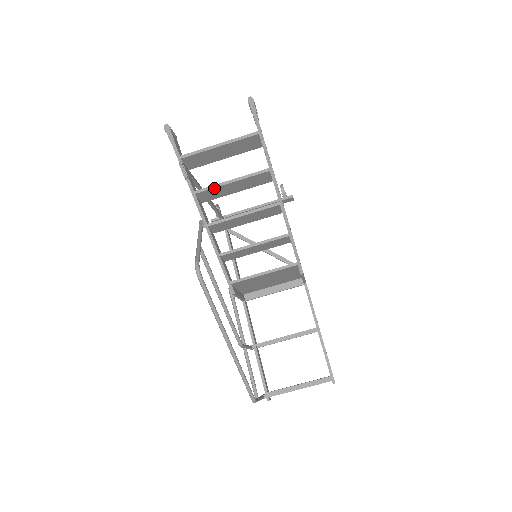
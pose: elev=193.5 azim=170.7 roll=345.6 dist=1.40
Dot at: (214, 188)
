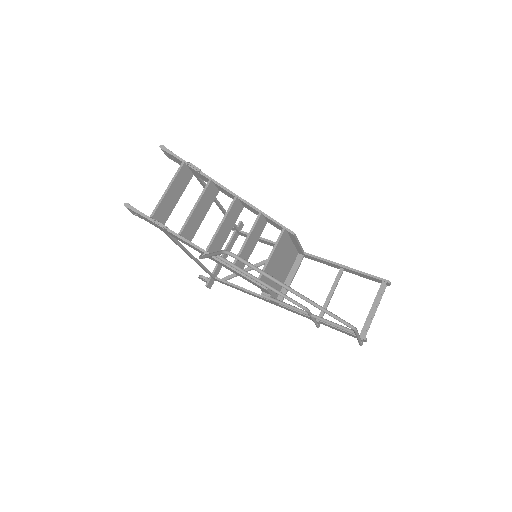
Dot at: (189, 220)
